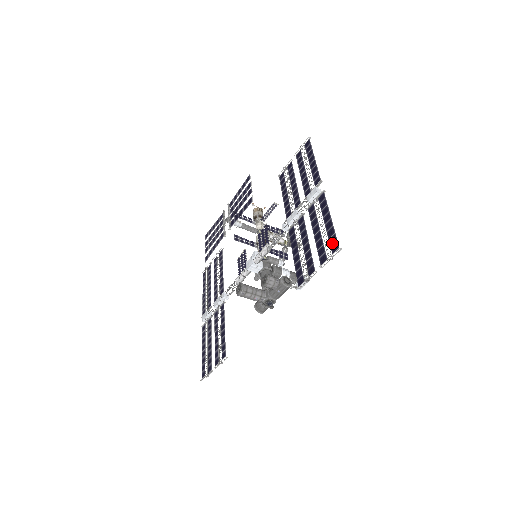
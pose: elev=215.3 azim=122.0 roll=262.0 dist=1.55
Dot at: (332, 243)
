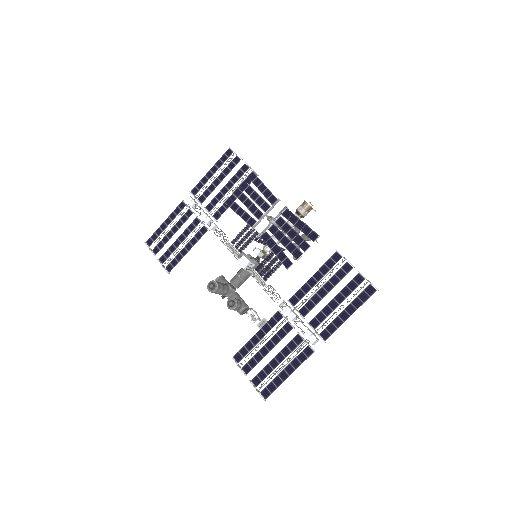
Dot at: (269, 388)
